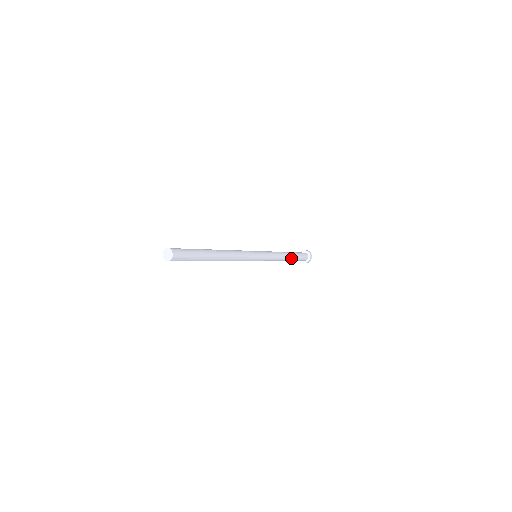
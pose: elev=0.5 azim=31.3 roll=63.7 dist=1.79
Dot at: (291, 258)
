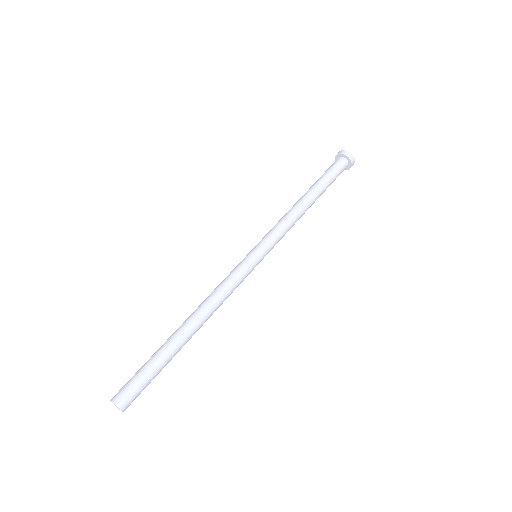
Dot at: occluded
